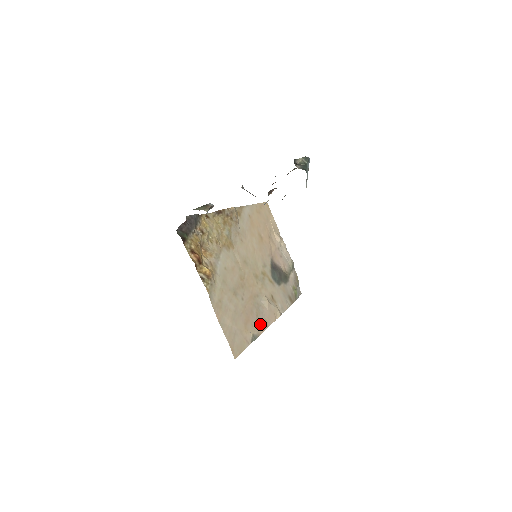
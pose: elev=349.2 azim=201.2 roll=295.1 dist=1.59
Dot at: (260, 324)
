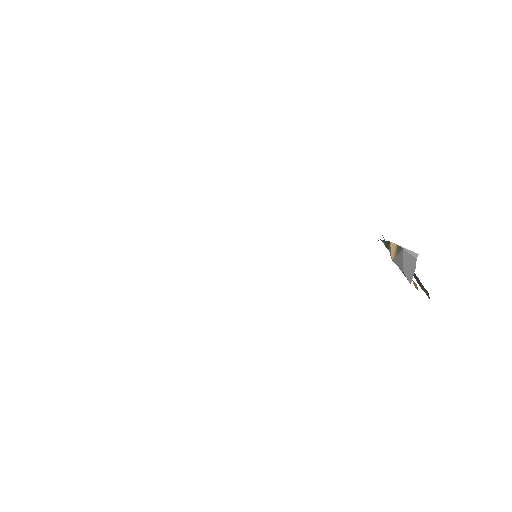
Dot at: occluded
